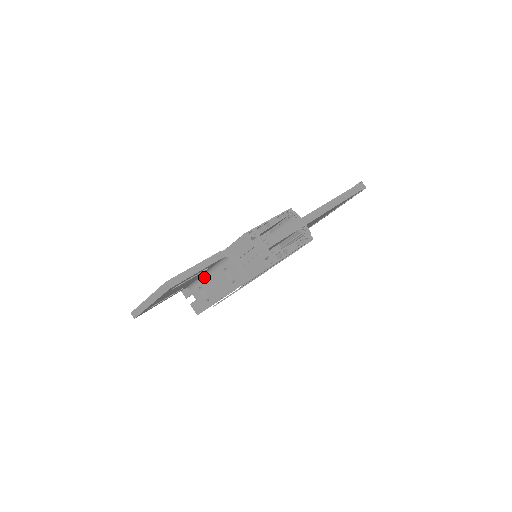
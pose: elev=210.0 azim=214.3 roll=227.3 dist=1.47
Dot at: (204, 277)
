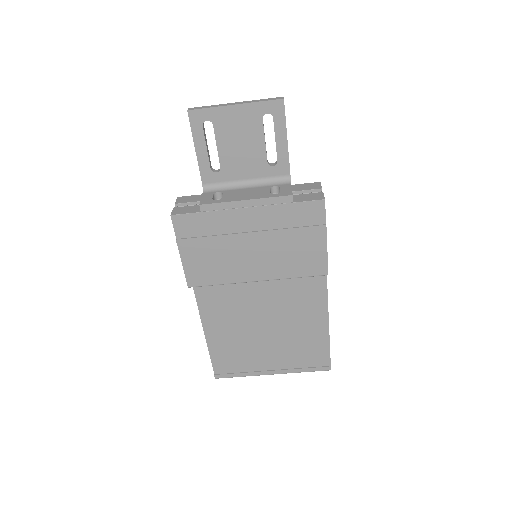
Dot at: (238, 186)
